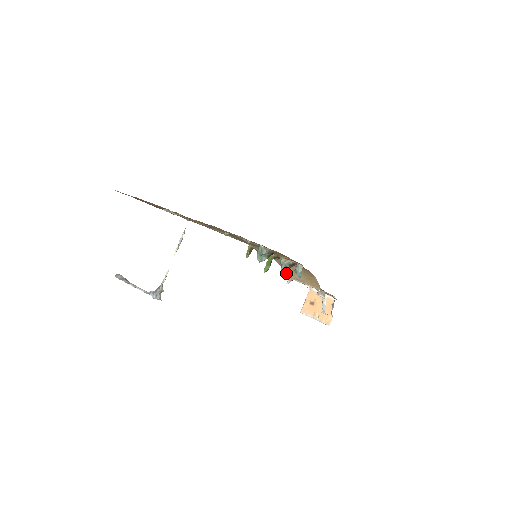
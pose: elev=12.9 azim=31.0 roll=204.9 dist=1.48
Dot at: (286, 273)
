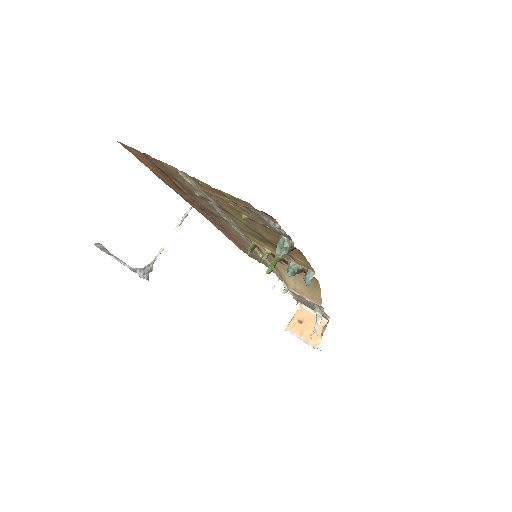
Dot at: (284, 282)
